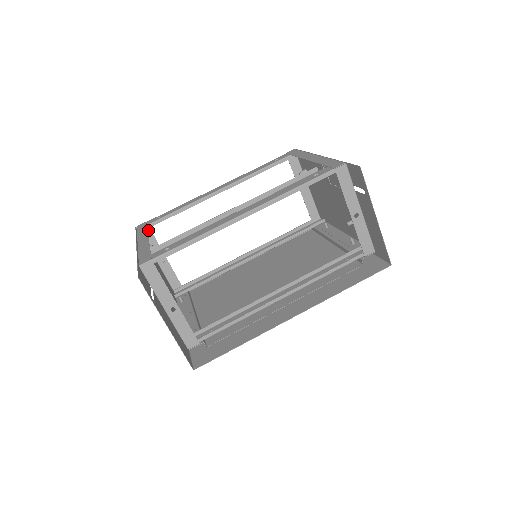
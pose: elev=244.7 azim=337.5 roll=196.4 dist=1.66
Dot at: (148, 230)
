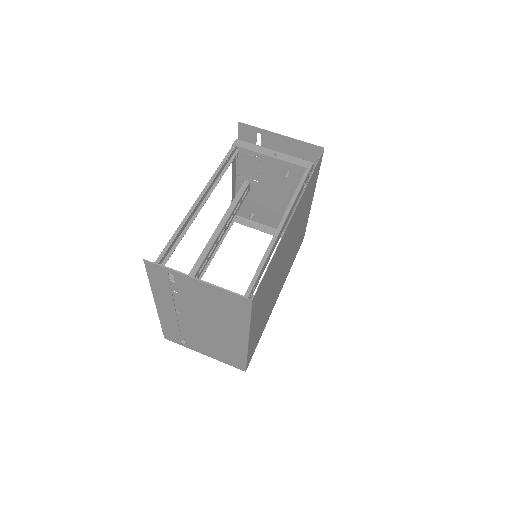
Dot at: occluded
